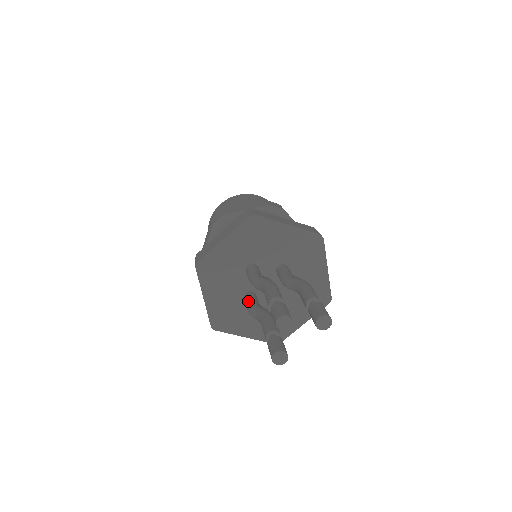
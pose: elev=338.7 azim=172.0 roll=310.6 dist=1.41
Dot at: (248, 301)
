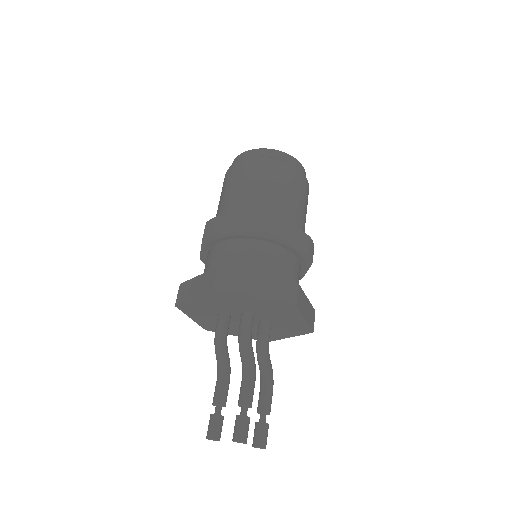
Dot at: (222, 330)
